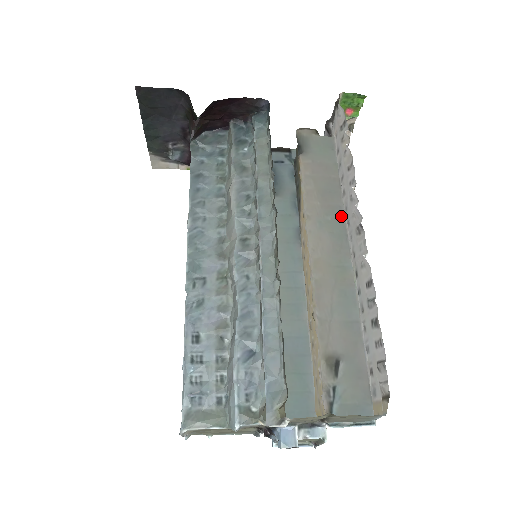
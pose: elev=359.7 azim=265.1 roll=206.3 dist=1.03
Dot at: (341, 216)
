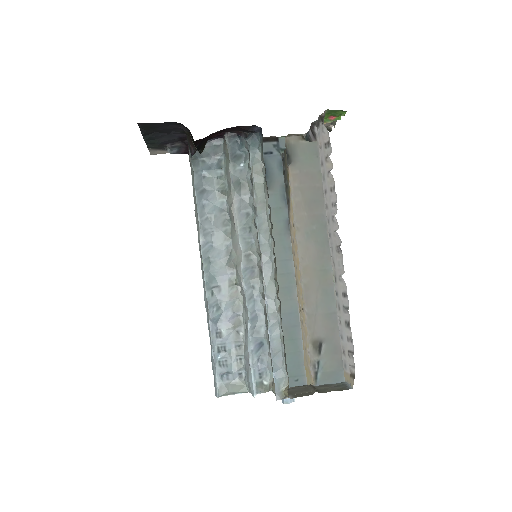
Dot at: (324, 224)
